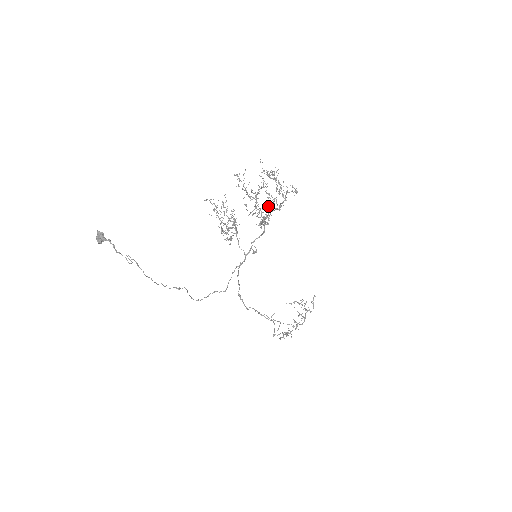
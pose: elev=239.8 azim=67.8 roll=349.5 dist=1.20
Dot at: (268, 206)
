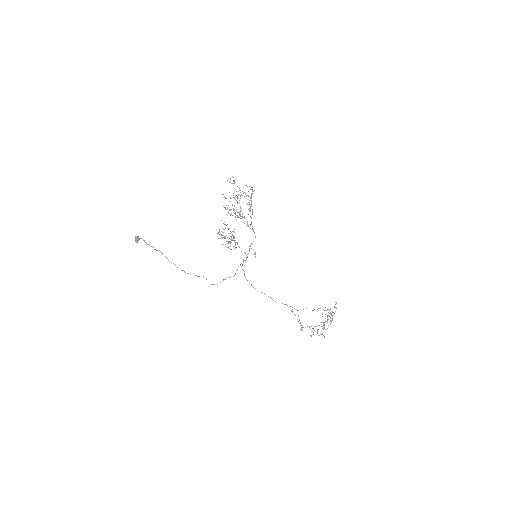
Dot at: (248, 214)
